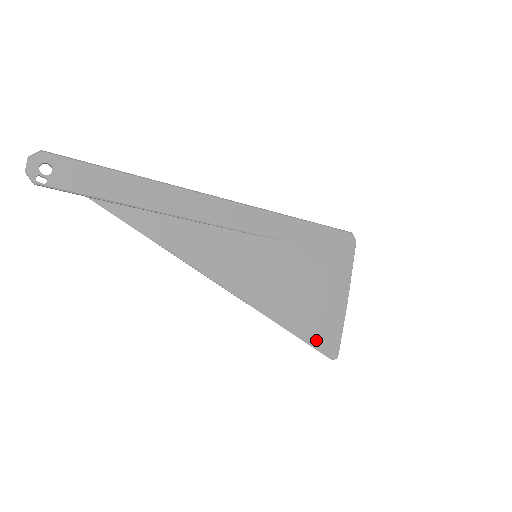
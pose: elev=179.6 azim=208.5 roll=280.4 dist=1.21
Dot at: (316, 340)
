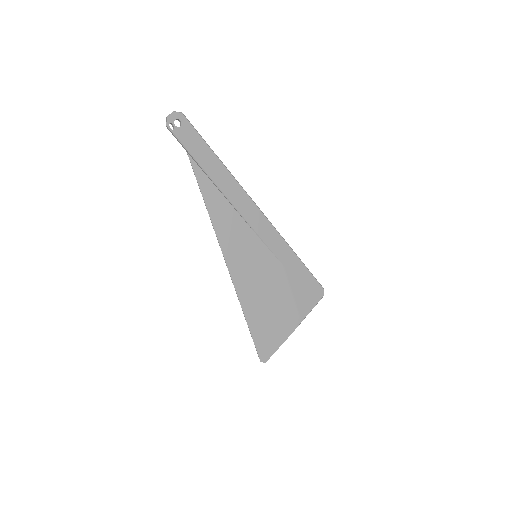
Dot at: (259, 339)
